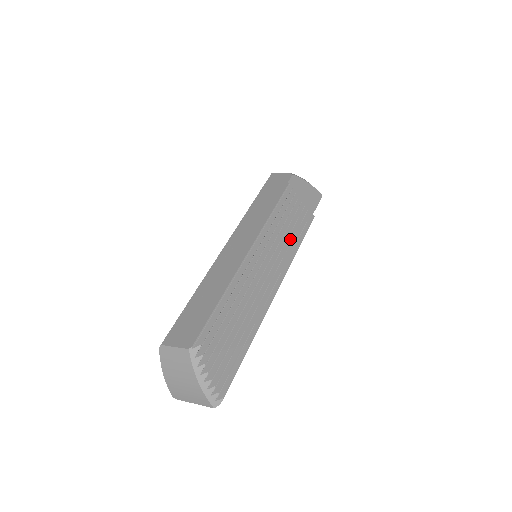
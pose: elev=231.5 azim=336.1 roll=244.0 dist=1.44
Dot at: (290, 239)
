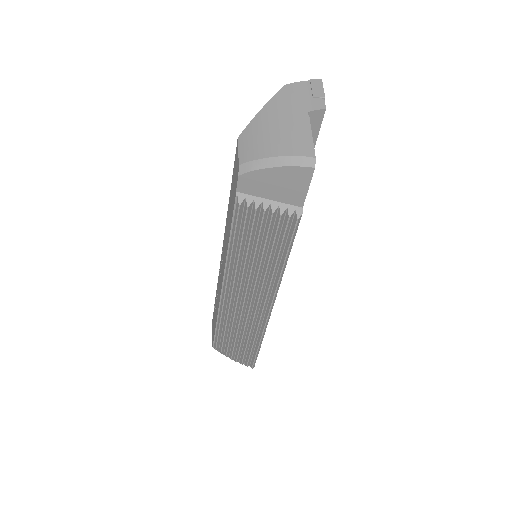
Dot at: (267, 260)
